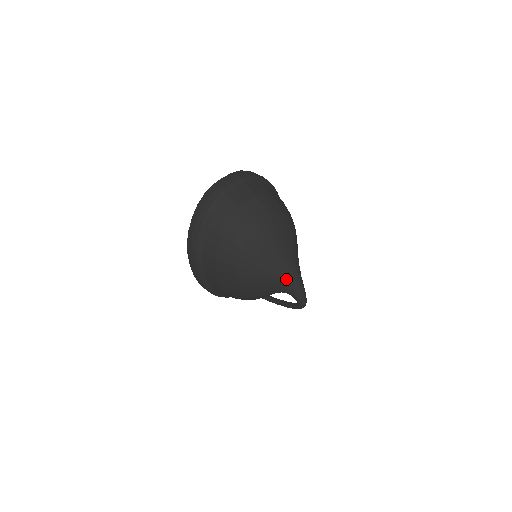
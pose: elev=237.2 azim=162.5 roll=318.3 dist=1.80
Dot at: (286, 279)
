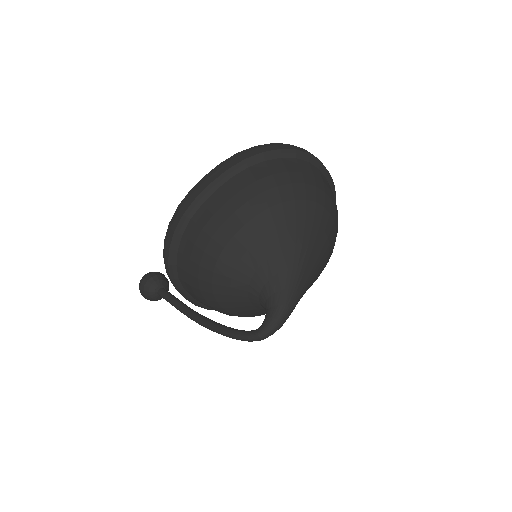
Dot at: (292, 278)
